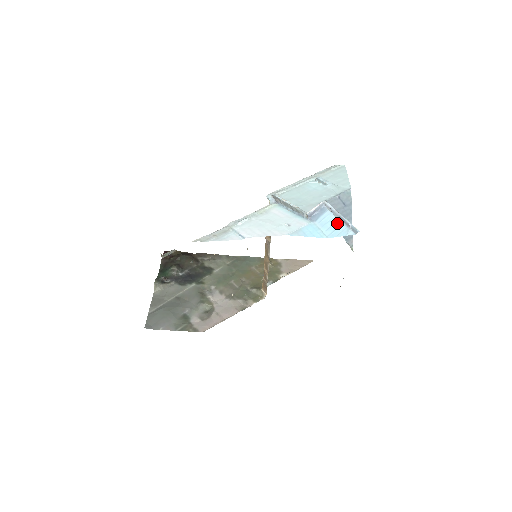
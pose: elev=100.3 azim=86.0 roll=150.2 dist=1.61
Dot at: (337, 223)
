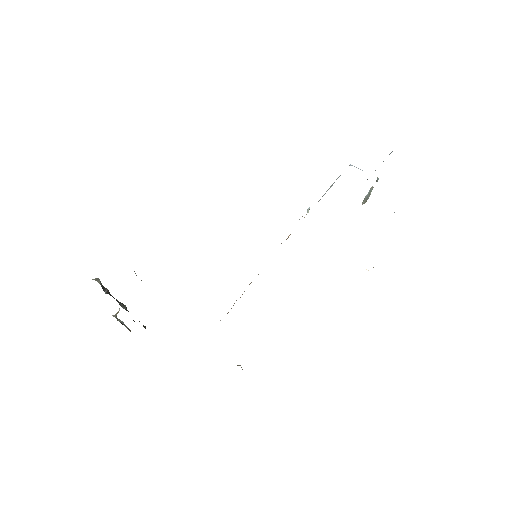
Dot at: occluded
